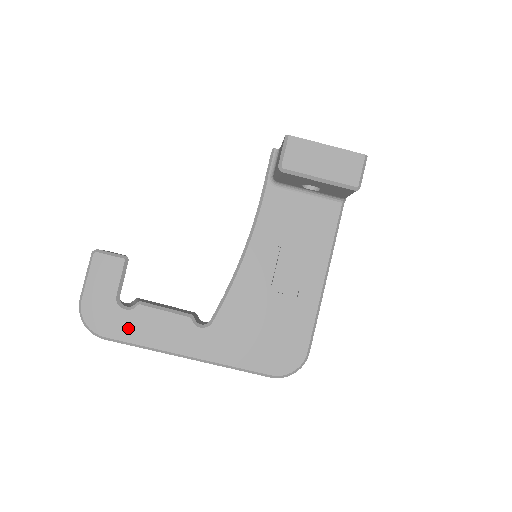
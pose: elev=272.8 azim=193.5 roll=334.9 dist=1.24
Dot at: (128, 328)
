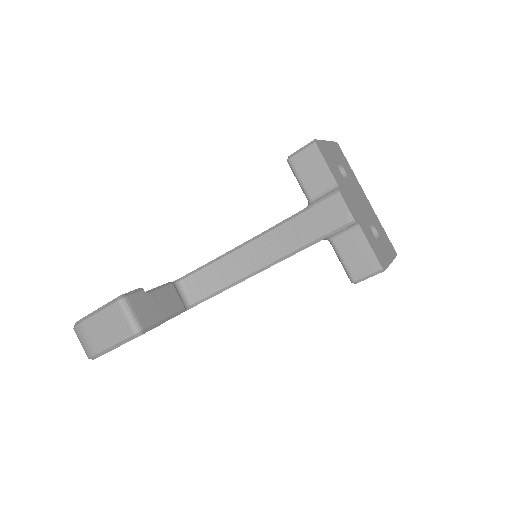
Dot at: occluded
